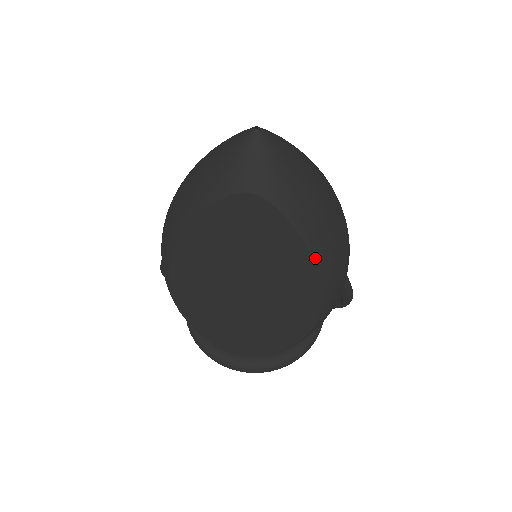
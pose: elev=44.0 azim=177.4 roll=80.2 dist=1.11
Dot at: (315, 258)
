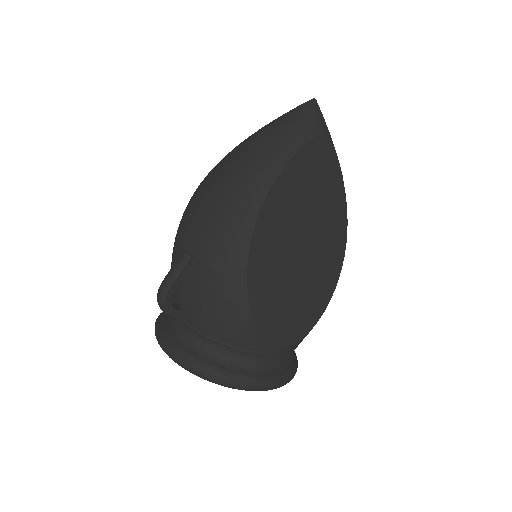
Dot at: (346, 202)
